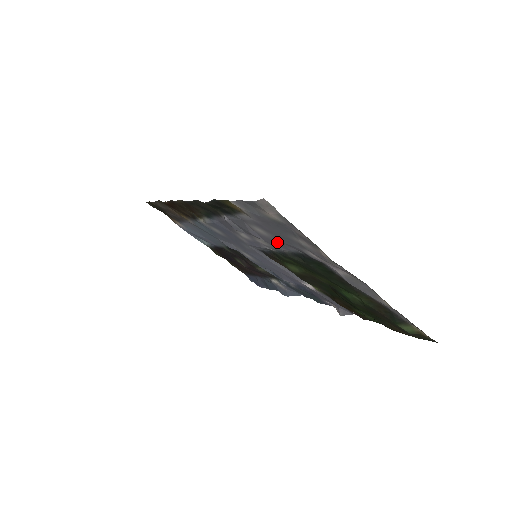
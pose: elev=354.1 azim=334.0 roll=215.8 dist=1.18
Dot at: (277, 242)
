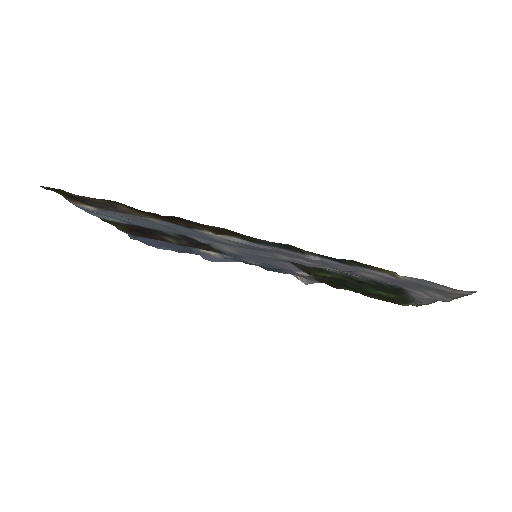
Dot at: (374, 279)
